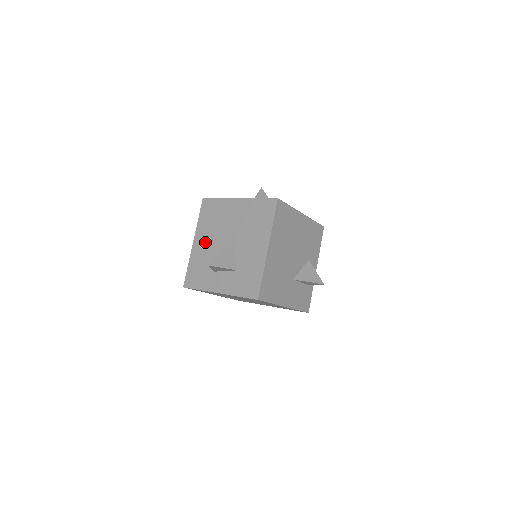
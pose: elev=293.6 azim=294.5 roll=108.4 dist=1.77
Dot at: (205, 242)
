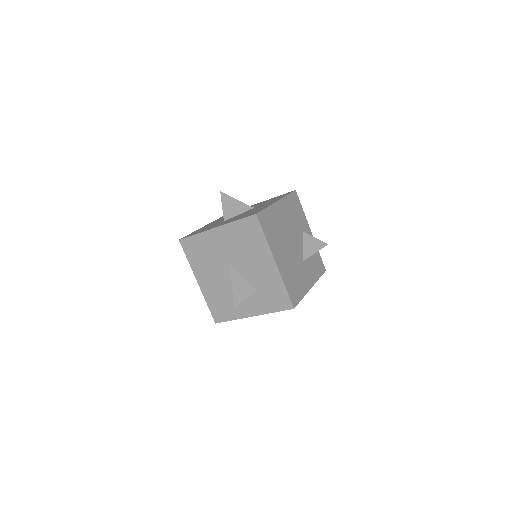
Dot at: (209, 278)
